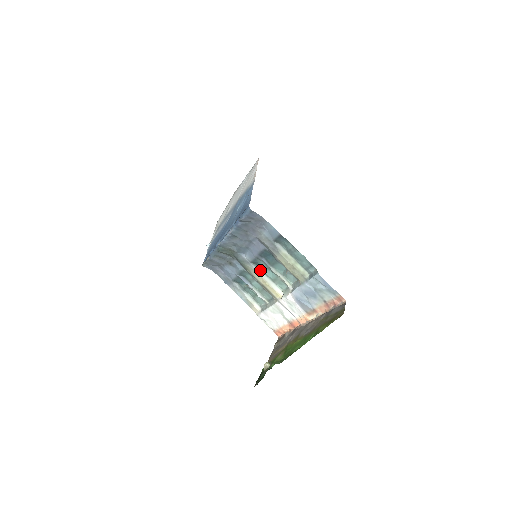
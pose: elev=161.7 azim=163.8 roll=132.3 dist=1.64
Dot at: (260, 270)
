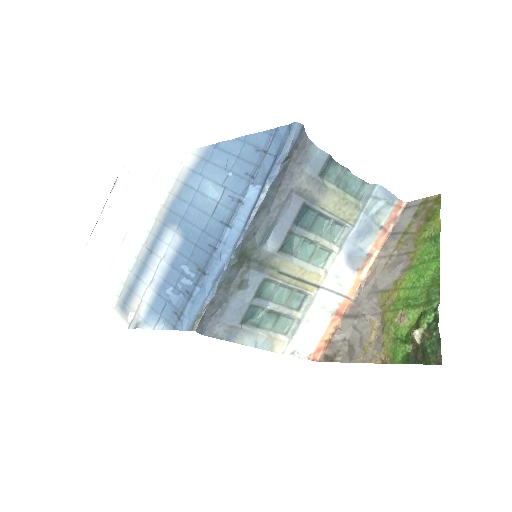
Dot at: (289, 256)
